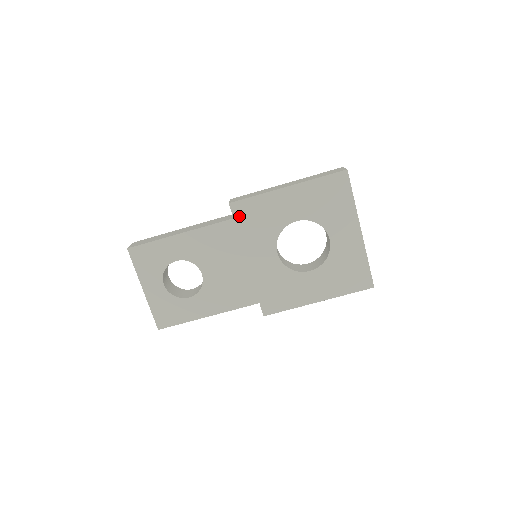
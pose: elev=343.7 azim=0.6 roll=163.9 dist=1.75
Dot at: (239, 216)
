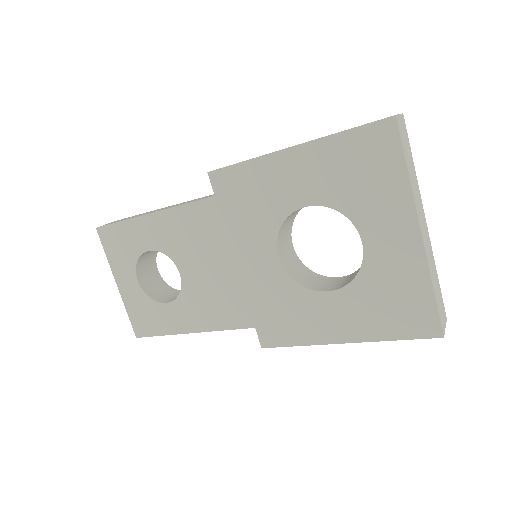
Dot at: (222, 193)
